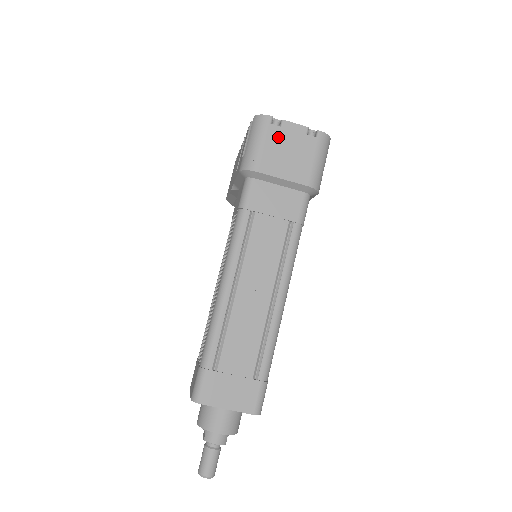
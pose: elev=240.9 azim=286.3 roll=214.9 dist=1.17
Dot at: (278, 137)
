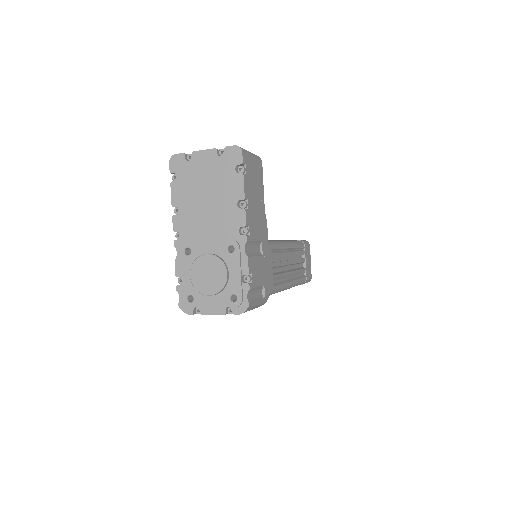
Dot at: occluded
